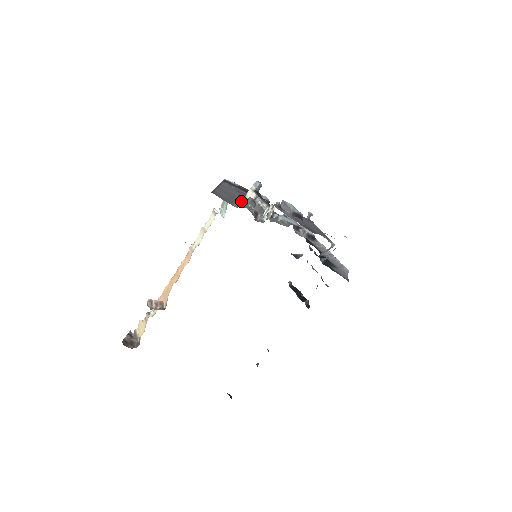
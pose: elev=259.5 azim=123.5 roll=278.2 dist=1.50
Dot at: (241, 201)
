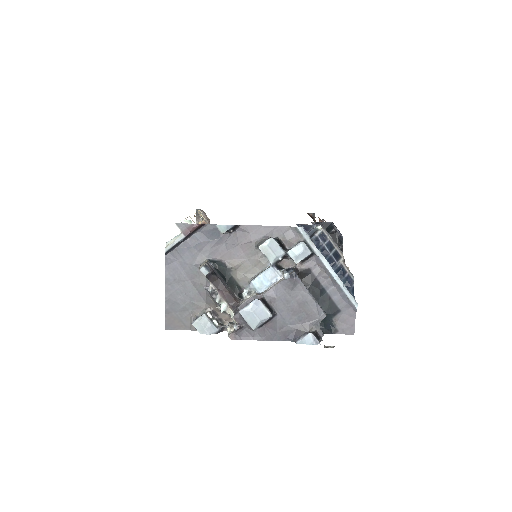
Dot at: occluded
